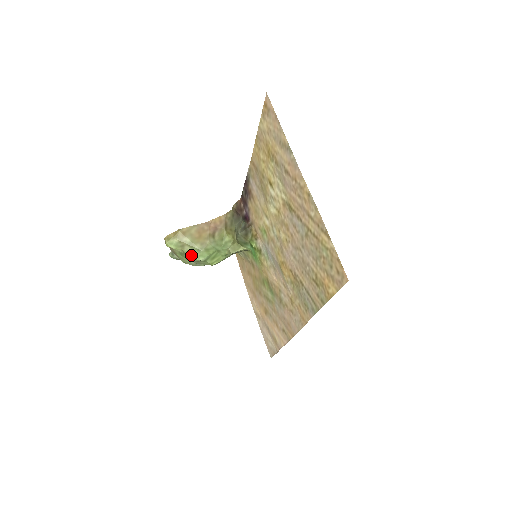
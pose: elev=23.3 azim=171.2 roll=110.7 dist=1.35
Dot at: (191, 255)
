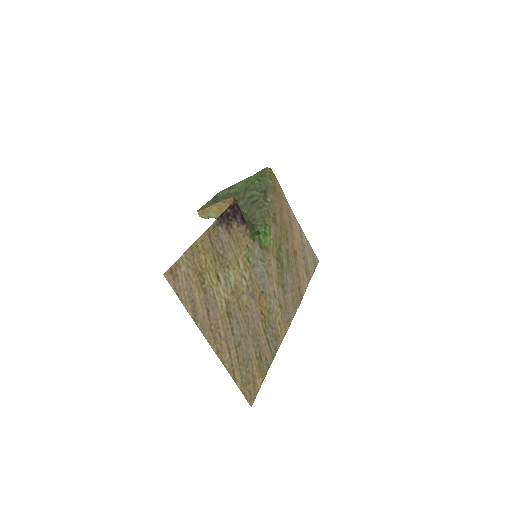
Dot at: occluded
